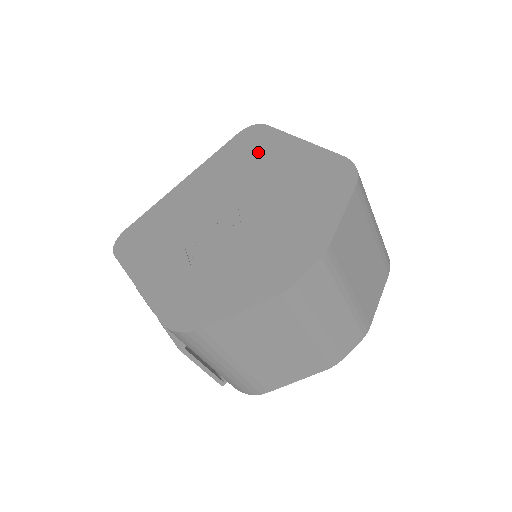
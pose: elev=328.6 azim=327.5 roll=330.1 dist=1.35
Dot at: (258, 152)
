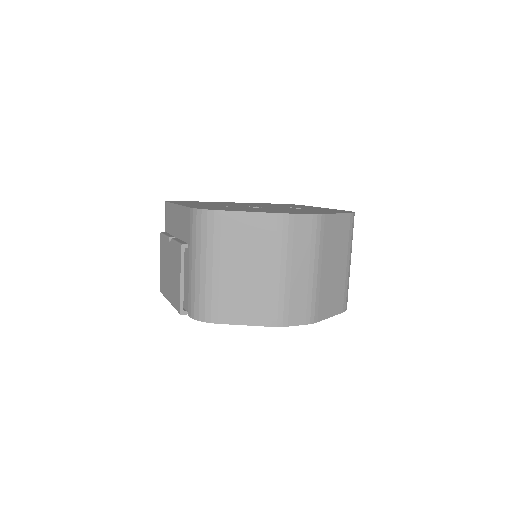
Dot at: occluded
